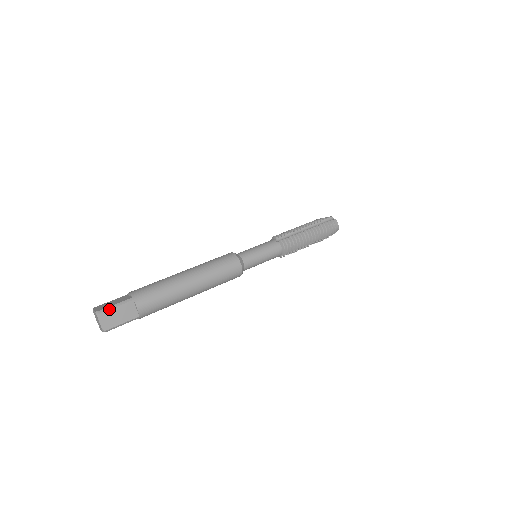
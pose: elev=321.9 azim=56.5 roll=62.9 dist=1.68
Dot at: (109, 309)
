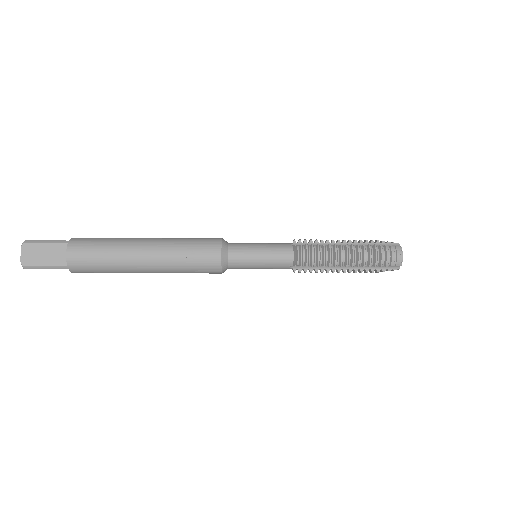
Dot at: (37, 242)
